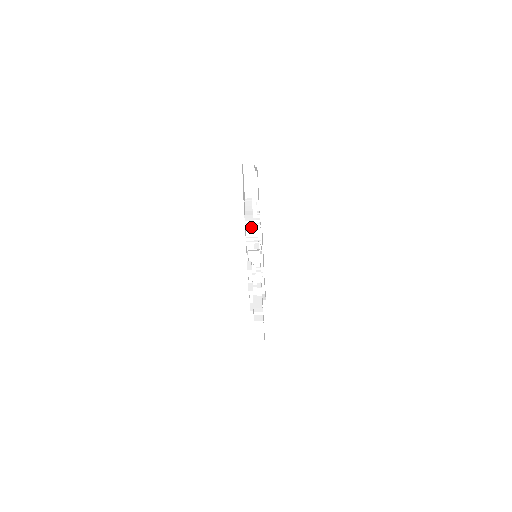
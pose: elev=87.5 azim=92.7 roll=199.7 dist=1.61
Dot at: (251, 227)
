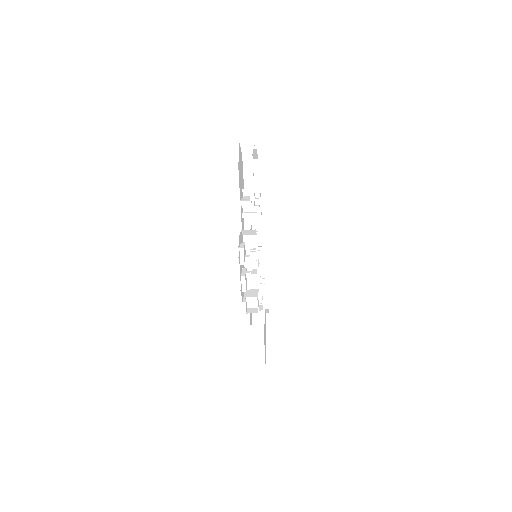
Dot at: occluded
